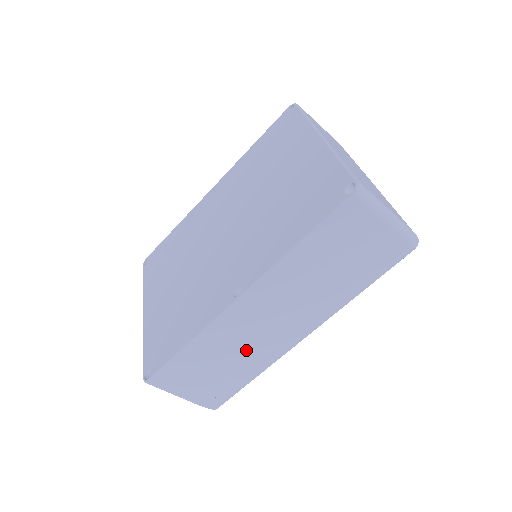
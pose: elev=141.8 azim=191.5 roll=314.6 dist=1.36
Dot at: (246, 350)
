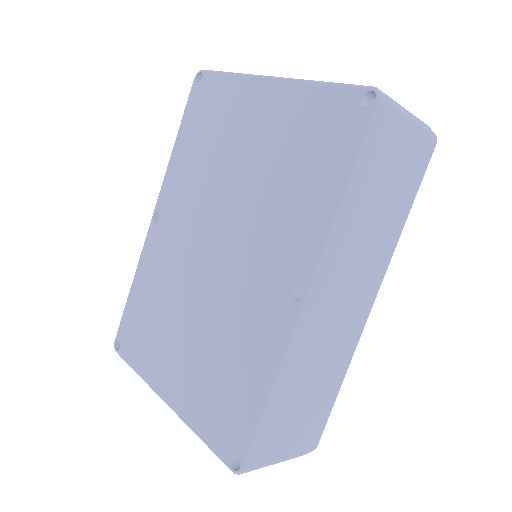
Dot at: (327, 357)
